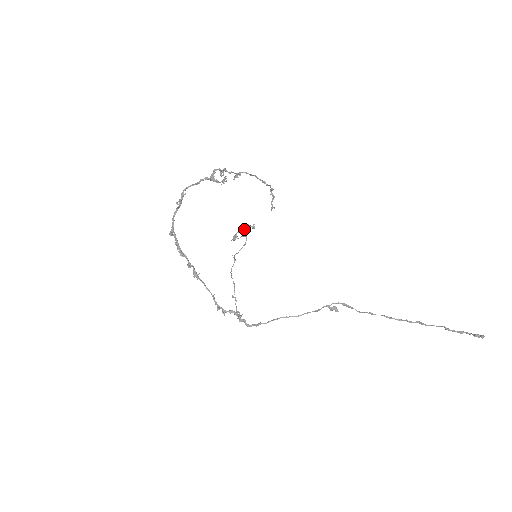
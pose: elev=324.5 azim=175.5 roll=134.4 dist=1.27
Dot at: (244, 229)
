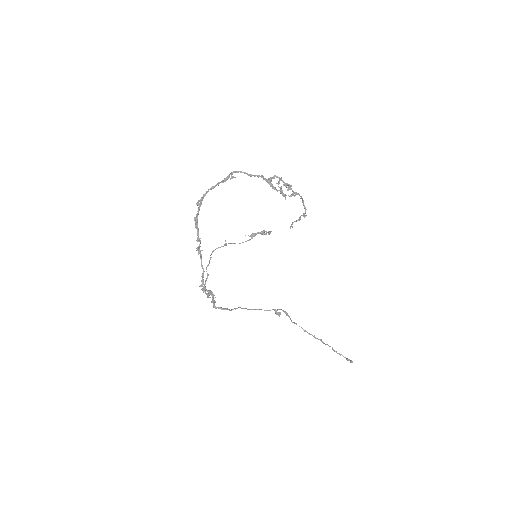
Dot at: (263, 232)
